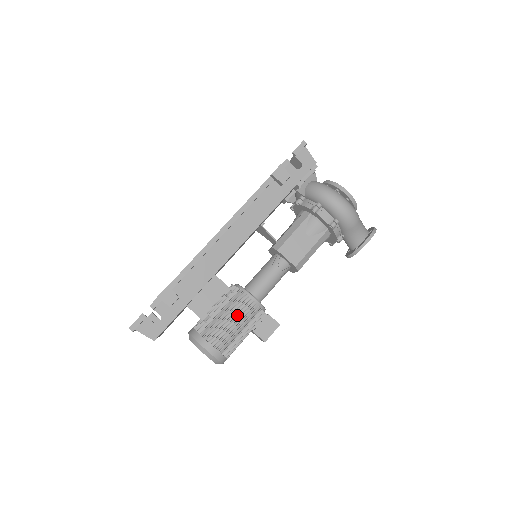
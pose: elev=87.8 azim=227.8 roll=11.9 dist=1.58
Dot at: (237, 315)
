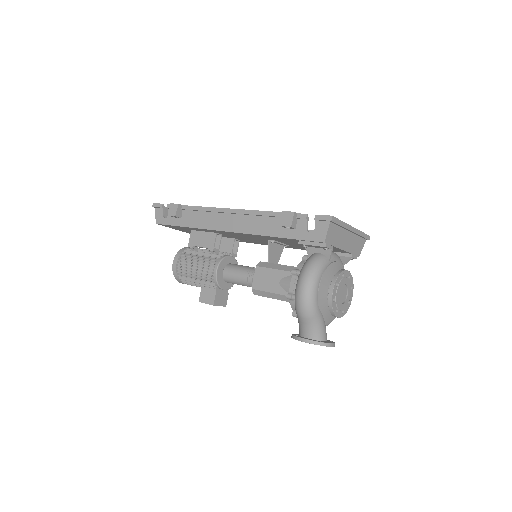
Dot at: (199, 267)
